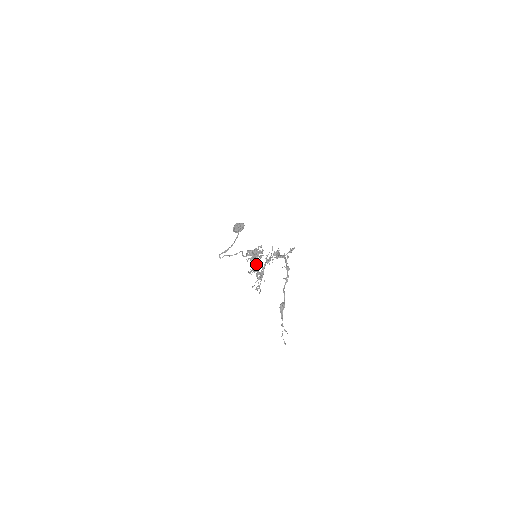
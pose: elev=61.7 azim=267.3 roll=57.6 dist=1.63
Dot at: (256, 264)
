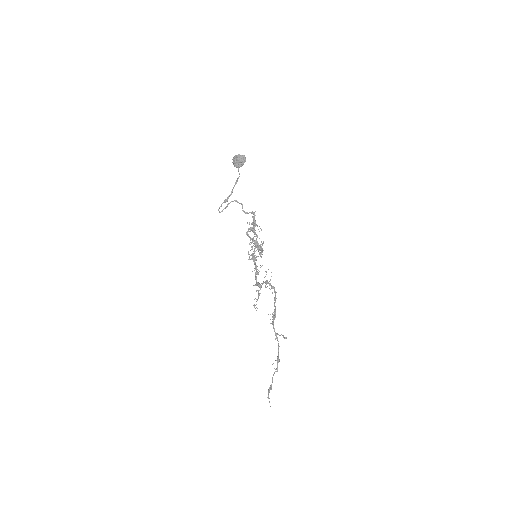
Dot at: (255, 267)
